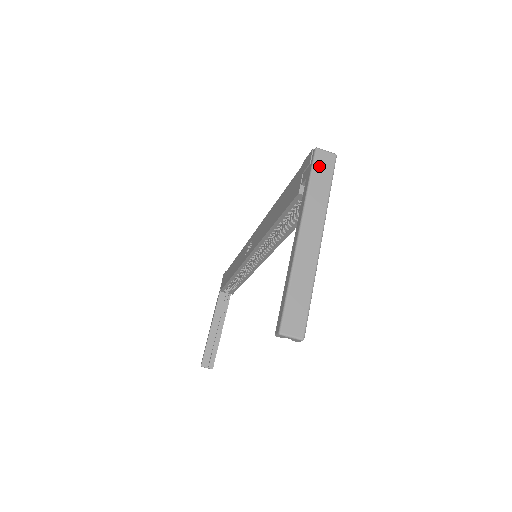
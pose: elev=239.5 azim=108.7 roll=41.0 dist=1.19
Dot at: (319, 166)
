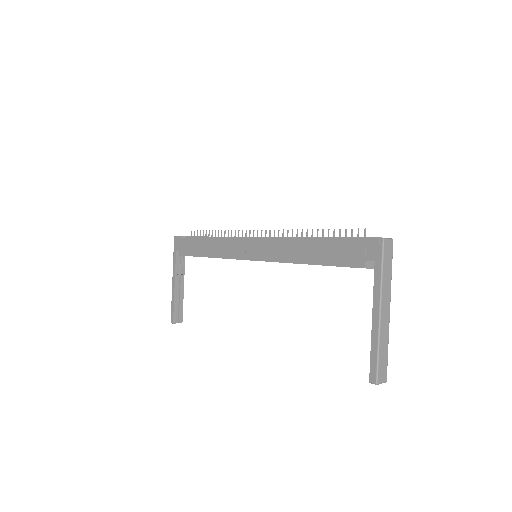
Dot at: (386, 254)
